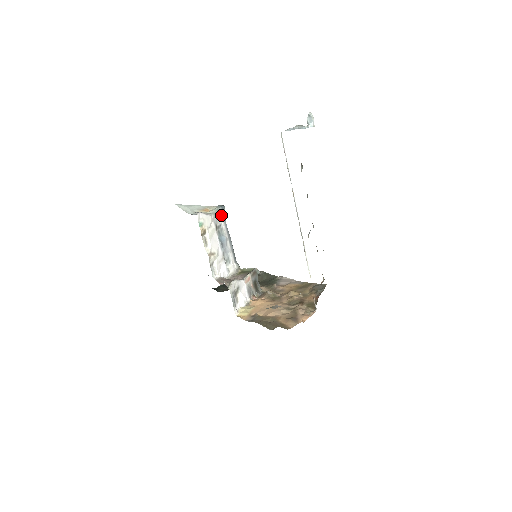
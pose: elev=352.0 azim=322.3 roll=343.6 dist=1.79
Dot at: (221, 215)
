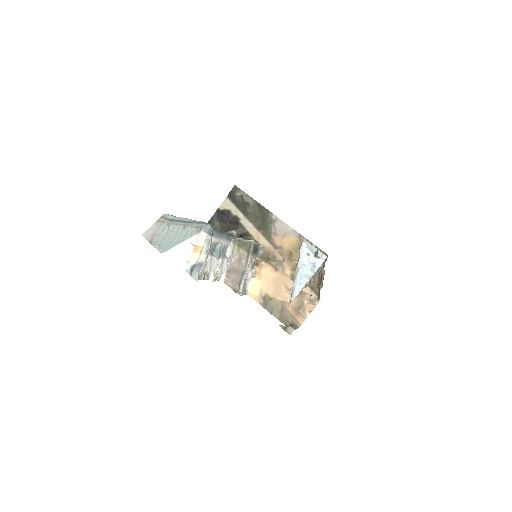
Dot at: (211, 239)
